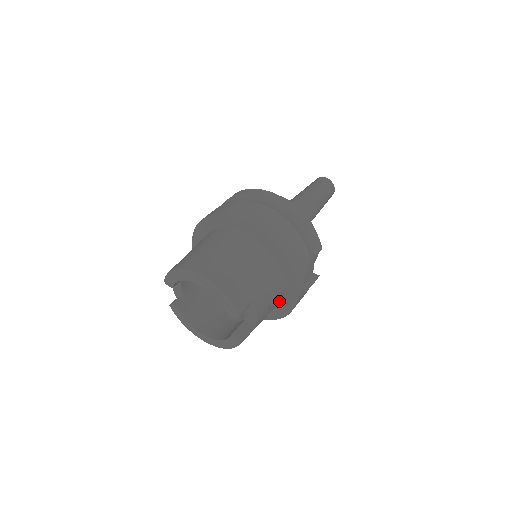
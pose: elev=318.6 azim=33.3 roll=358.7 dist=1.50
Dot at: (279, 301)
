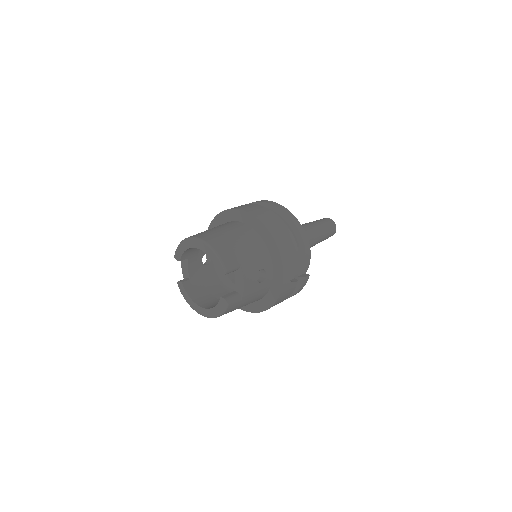
Dot at: (269, 283)
